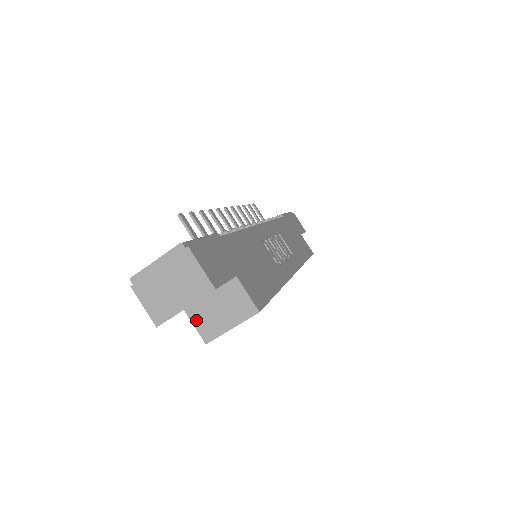
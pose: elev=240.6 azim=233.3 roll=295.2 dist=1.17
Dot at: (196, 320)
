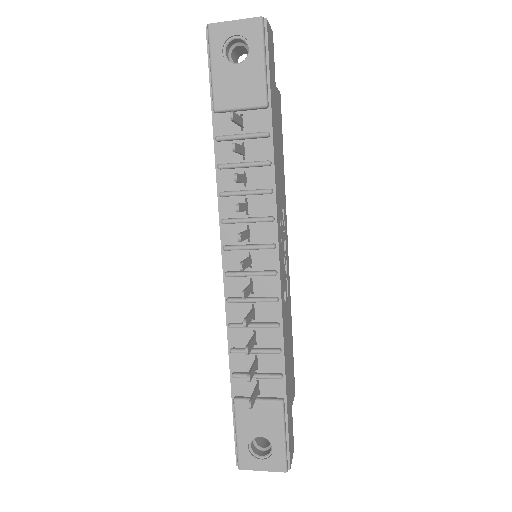
Dot at: occluded
